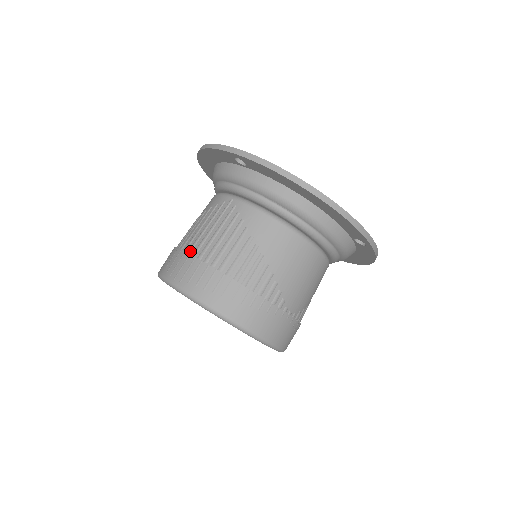
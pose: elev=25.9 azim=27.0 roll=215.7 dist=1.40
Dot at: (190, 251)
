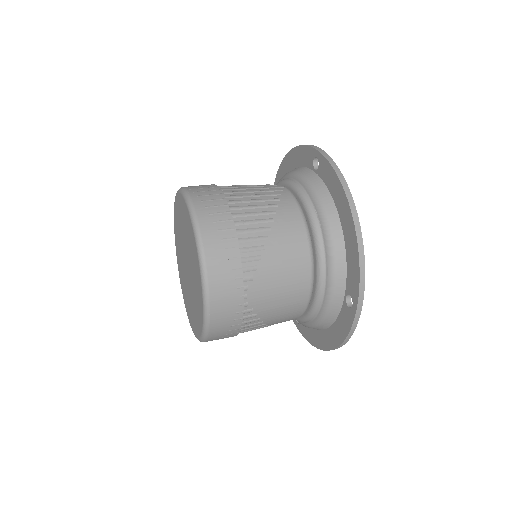
Dot at: (220, 187)
